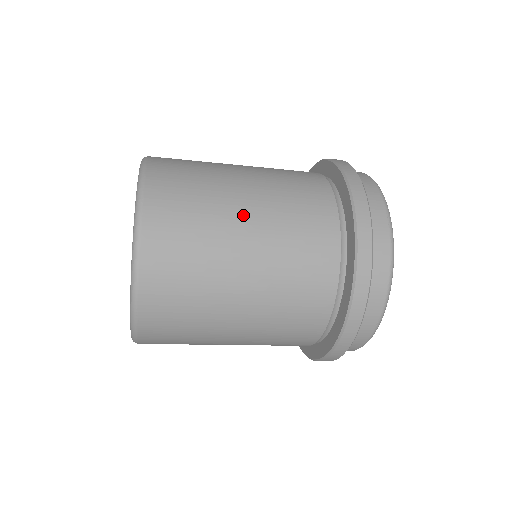
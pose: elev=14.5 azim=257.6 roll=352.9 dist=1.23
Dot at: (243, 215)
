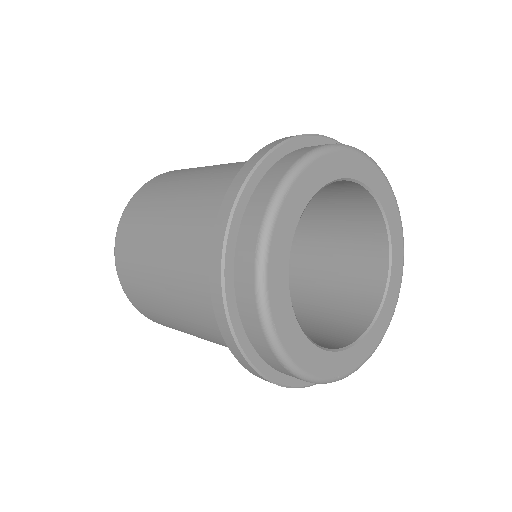
Dot at: (158, 242)
